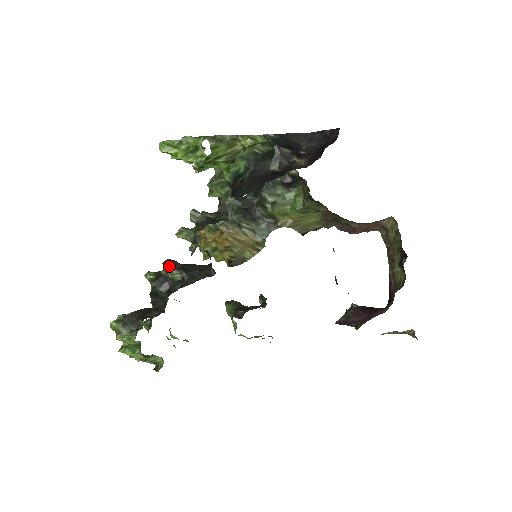
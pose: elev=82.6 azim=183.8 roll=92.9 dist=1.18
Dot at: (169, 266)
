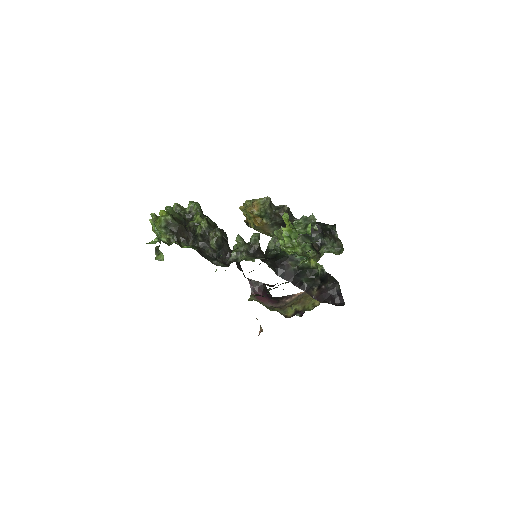
Dot at: (216, 239)
